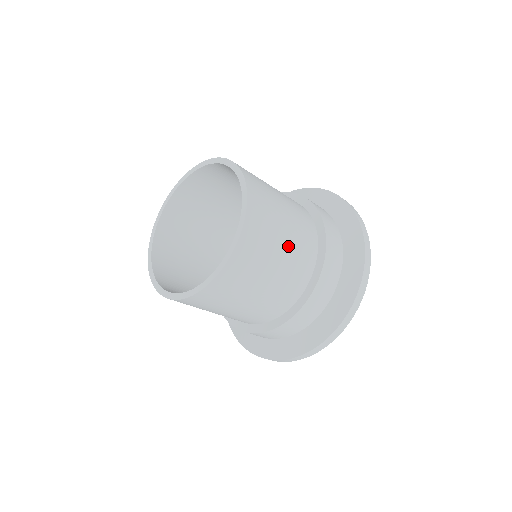
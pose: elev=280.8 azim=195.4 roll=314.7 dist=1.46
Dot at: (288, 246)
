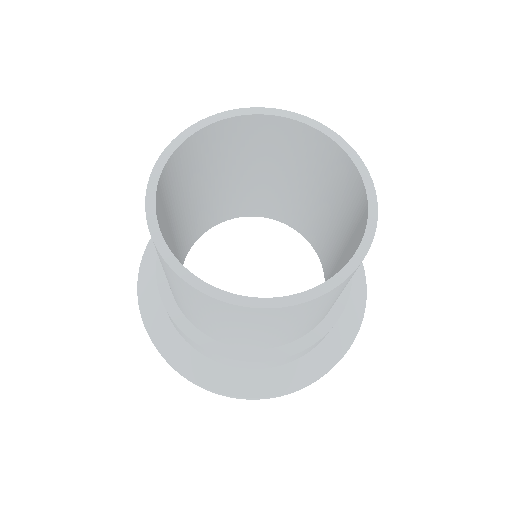
Dot at: occluded
